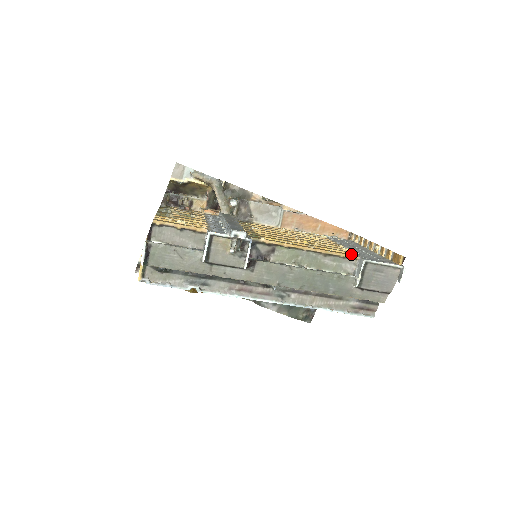
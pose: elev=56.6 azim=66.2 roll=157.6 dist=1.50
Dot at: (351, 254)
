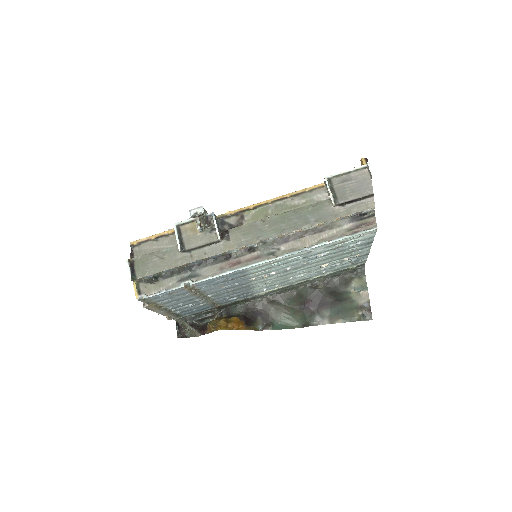
Dot at: (318, 187)
